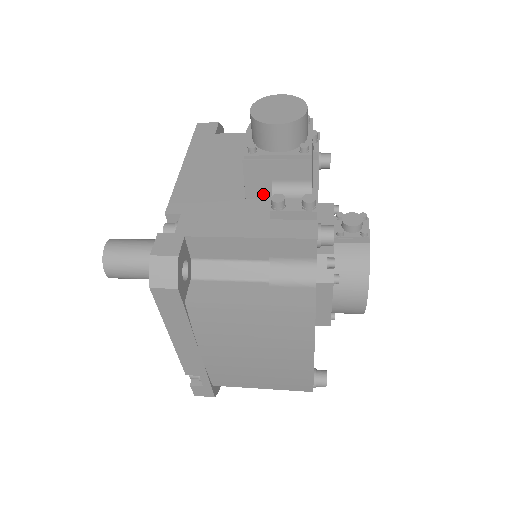
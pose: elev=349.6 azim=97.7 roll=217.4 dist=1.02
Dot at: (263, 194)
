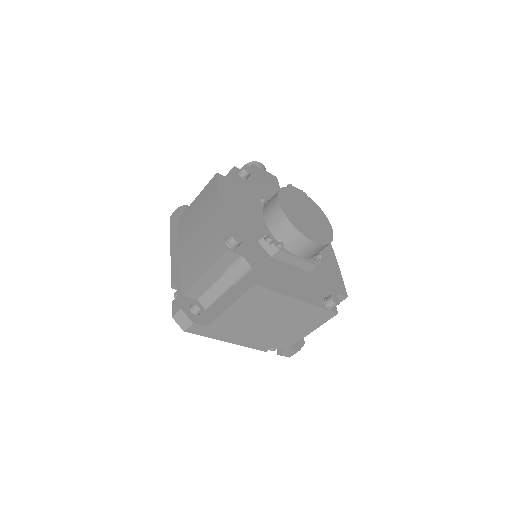
Dot at: occluded
